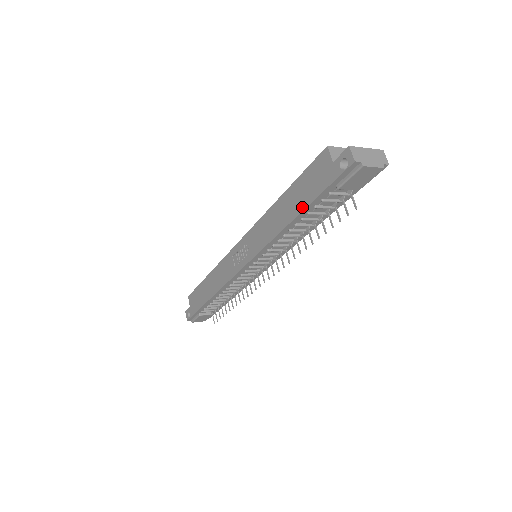
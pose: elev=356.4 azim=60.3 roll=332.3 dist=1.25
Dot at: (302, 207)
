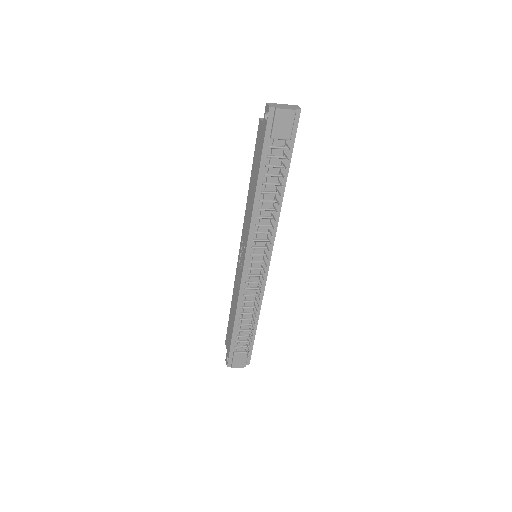
Dot at: (258, 170)
